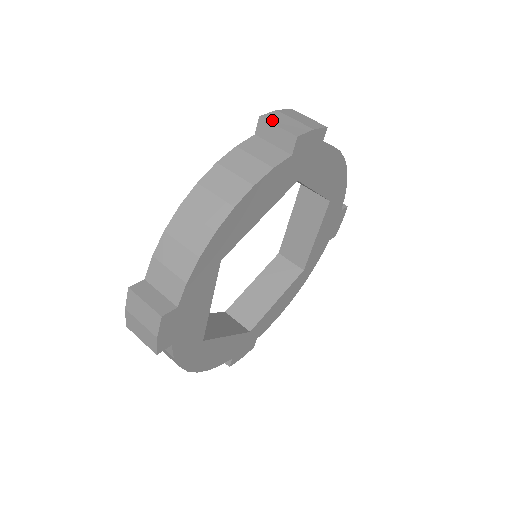
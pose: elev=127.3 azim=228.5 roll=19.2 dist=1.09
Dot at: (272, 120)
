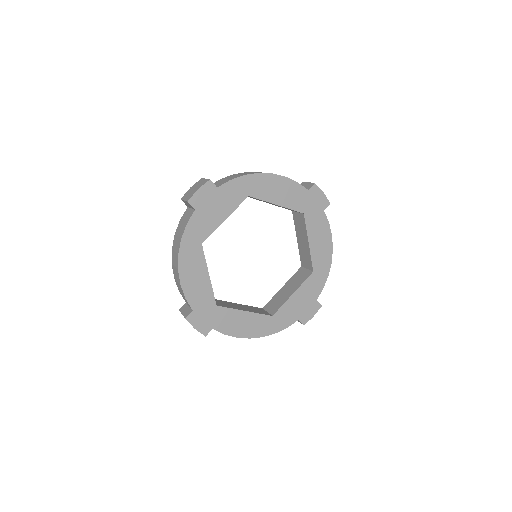
Dot at: occluded
